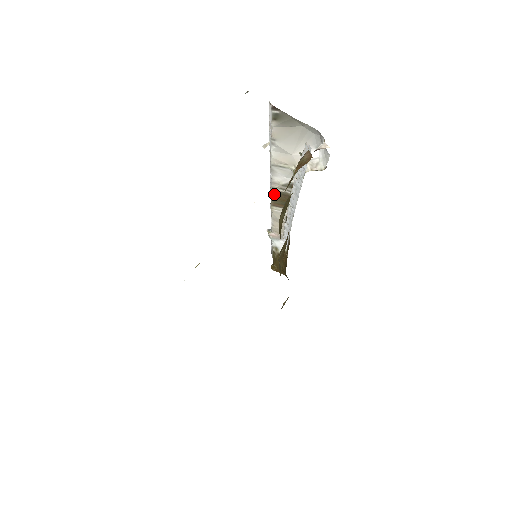
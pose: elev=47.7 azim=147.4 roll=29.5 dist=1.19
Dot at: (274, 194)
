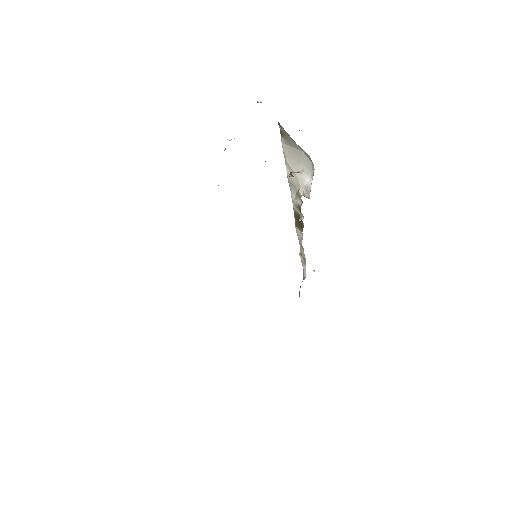
Dot at: (295, 213)
